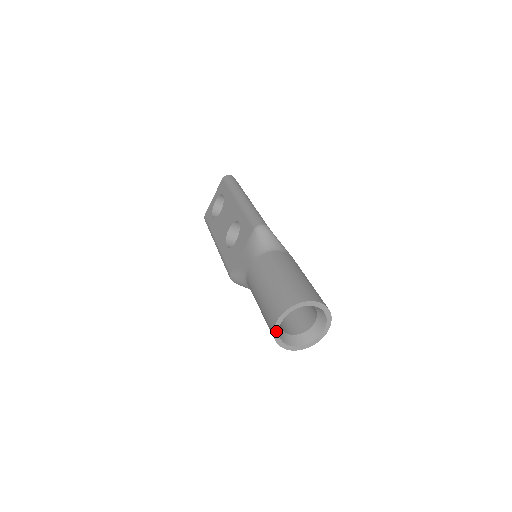
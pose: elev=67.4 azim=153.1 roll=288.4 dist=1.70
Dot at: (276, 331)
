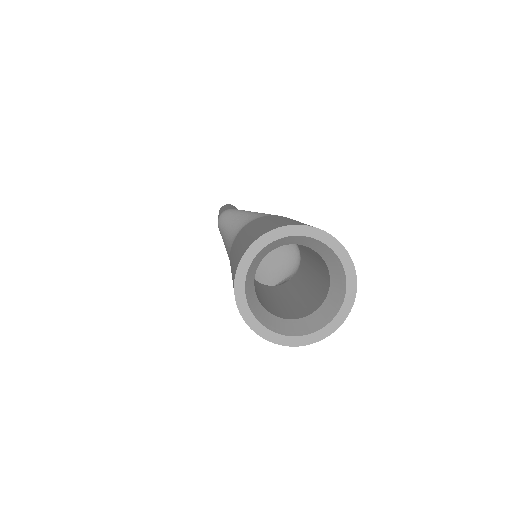
Dot at: (256, 326)
